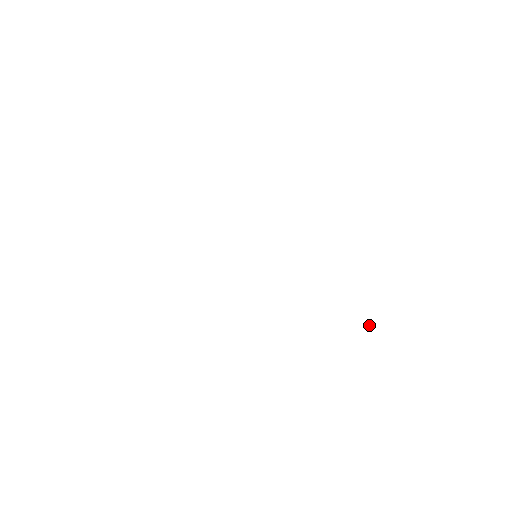
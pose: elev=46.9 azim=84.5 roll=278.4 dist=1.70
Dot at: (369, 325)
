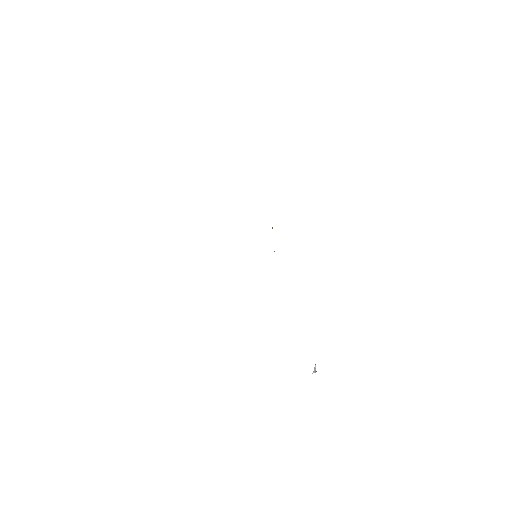
Dot at: (315, 371)
